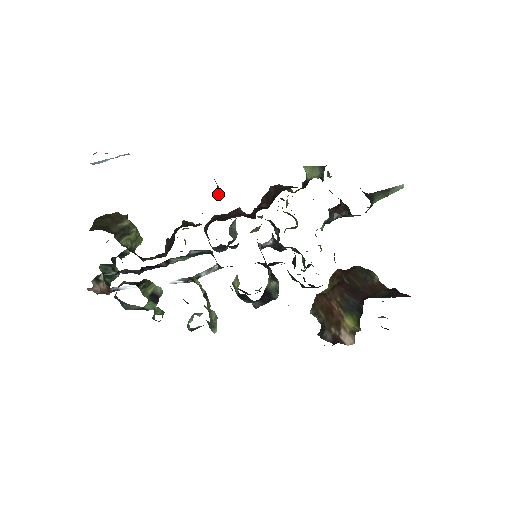
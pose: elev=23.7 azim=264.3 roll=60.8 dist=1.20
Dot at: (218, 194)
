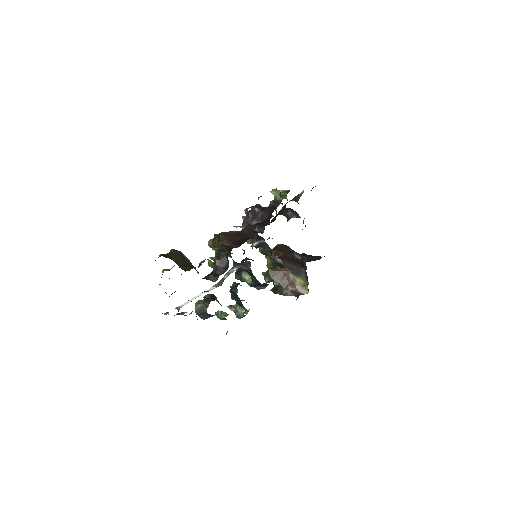
Dot at: (249, 222)
